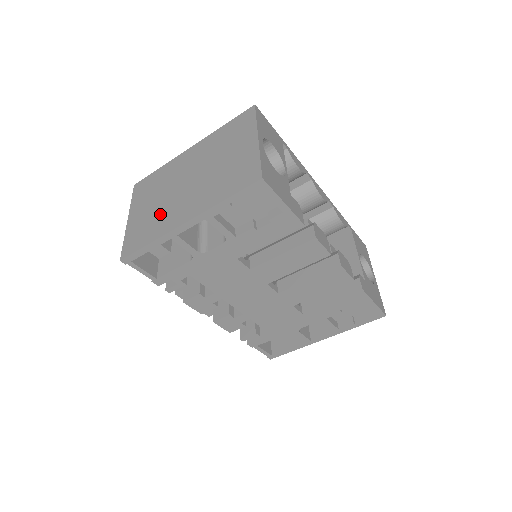
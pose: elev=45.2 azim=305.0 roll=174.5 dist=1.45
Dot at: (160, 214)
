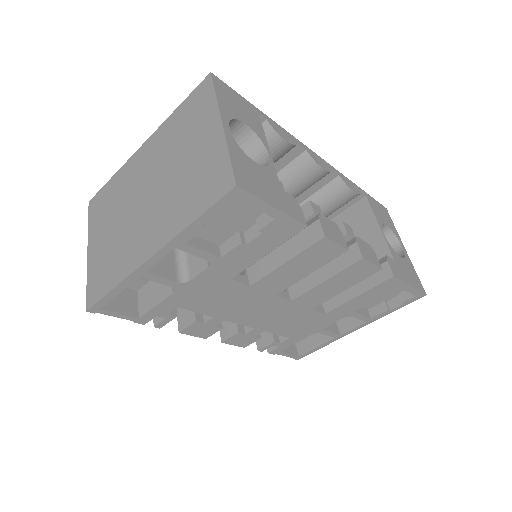
Dot at: (121, 244)
